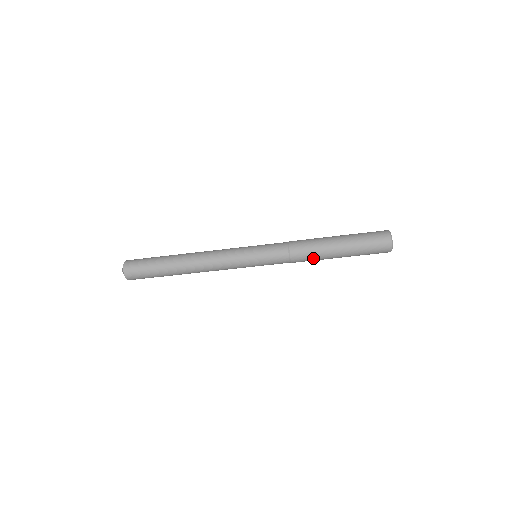
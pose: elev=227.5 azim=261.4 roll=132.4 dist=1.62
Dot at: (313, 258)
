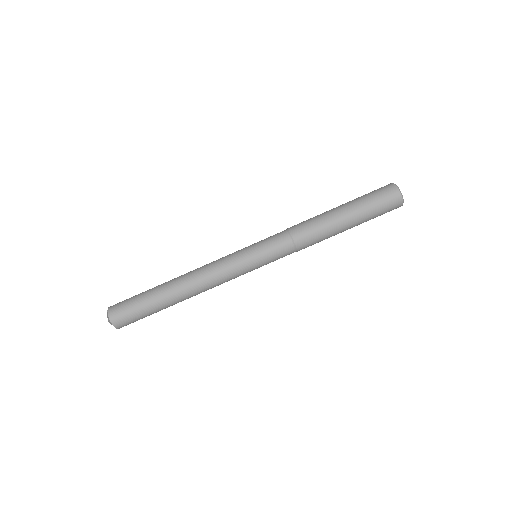
Dot at: (314, 223)
